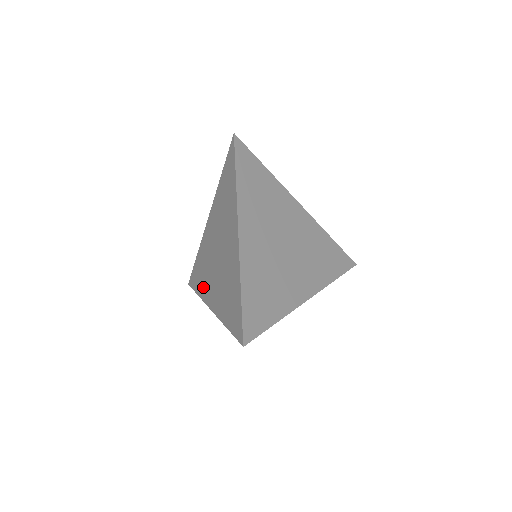
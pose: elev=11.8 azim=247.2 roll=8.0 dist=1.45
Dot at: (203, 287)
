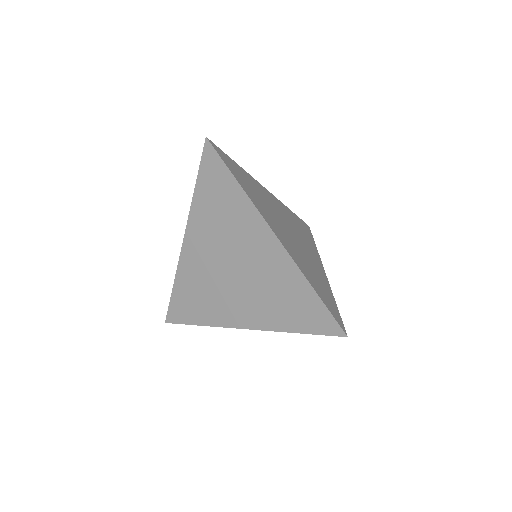
Dot at: (212, 313)
